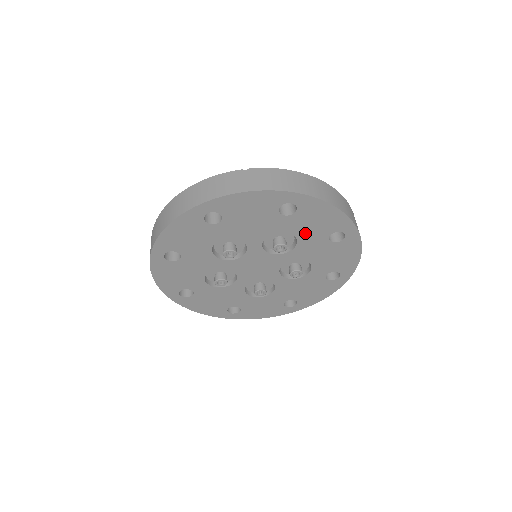
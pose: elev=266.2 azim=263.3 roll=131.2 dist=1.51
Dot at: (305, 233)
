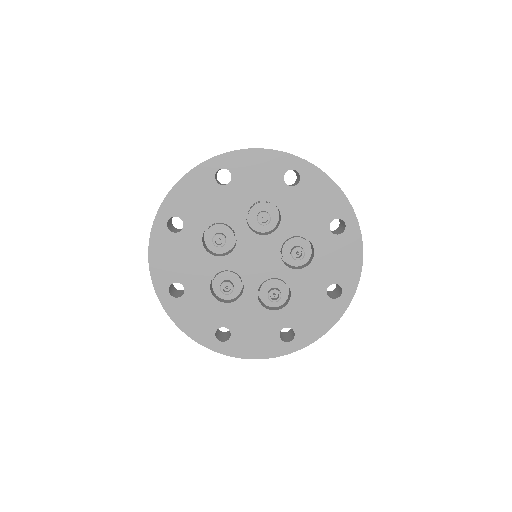
Dot at: (322, 262)
